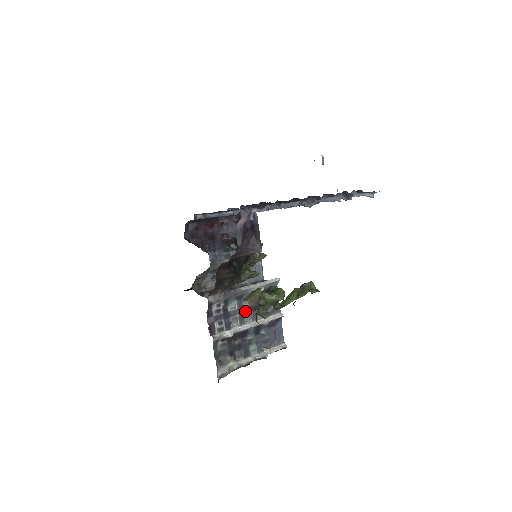
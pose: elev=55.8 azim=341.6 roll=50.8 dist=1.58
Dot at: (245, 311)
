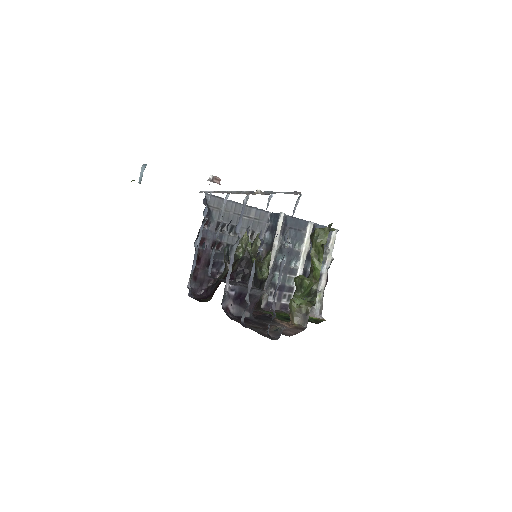
Dot at: (288, 265)
